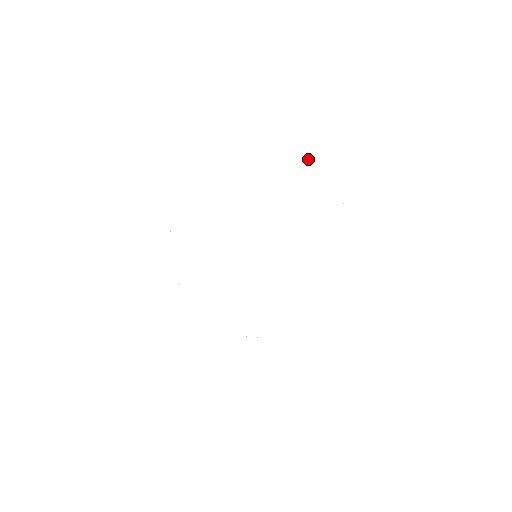
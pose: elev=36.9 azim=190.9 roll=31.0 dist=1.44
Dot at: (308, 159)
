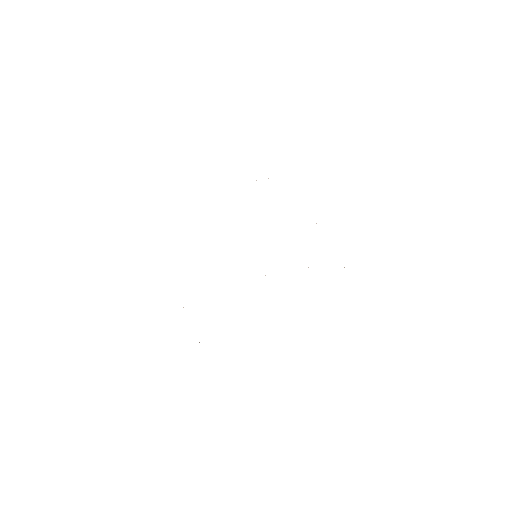
Dot at: occluded
